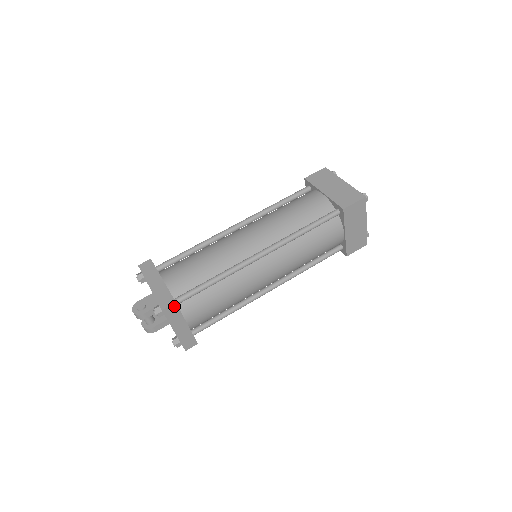
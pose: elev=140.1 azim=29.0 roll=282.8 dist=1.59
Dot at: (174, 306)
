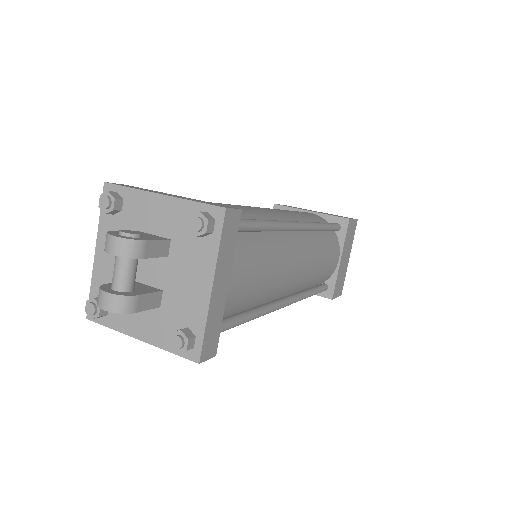
Dot at: (237, 217)
